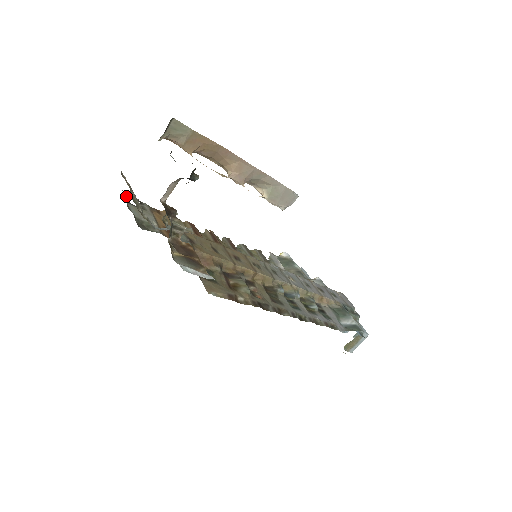
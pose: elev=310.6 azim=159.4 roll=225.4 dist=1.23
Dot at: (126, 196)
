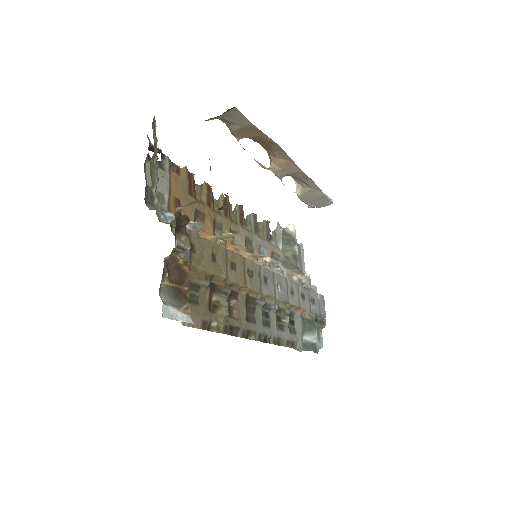
Dot at: (149, 147)
